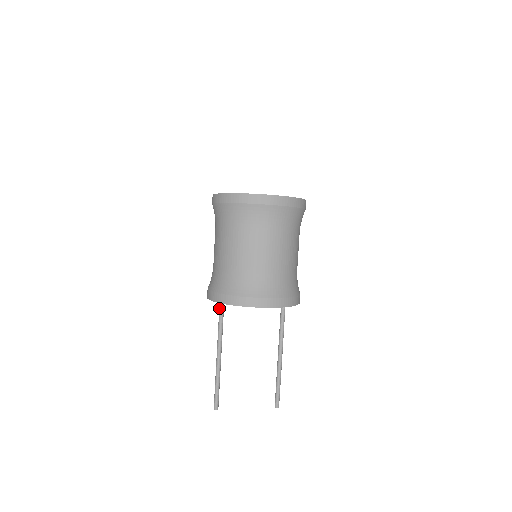
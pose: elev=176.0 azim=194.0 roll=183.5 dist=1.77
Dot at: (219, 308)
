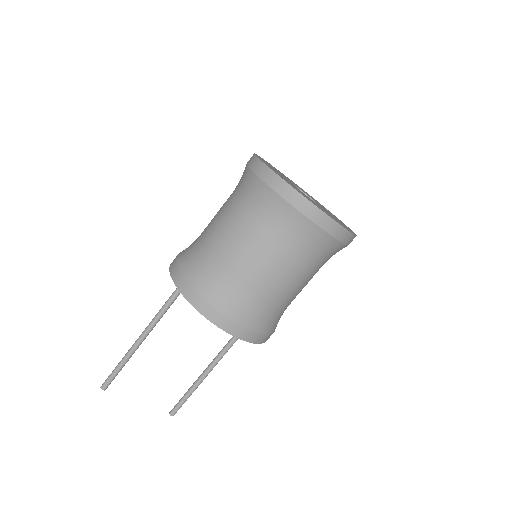
Dot at: (176, 289)
